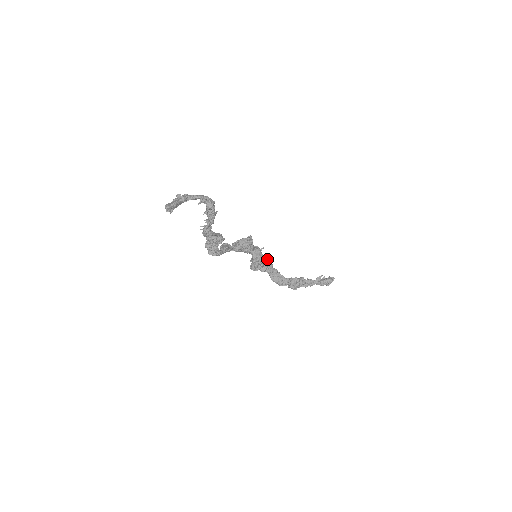
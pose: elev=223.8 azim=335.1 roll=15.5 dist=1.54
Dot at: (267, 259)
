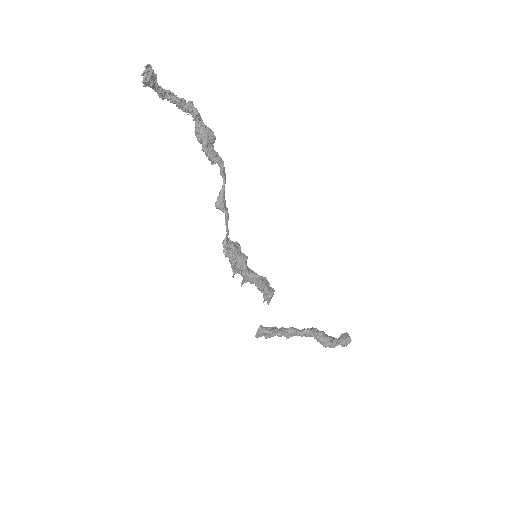
Dot at: occluded
